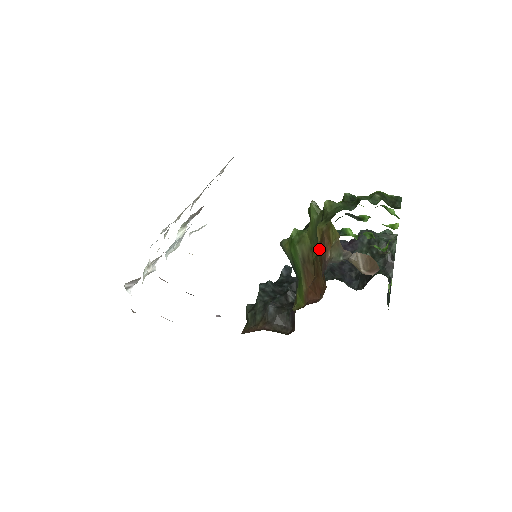
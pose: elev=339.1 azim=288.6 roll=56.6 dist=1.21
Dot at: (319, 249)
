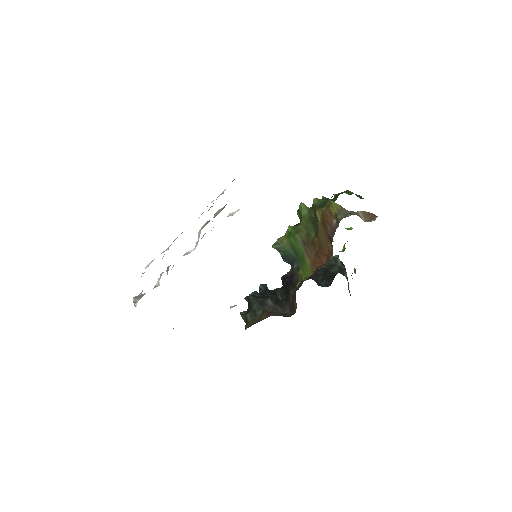
Dot at: (322, 224)
